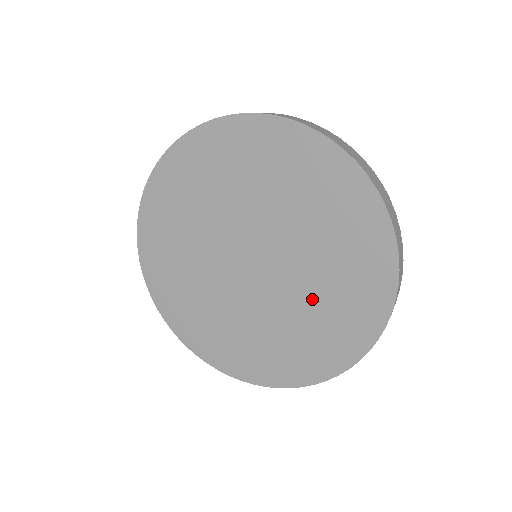
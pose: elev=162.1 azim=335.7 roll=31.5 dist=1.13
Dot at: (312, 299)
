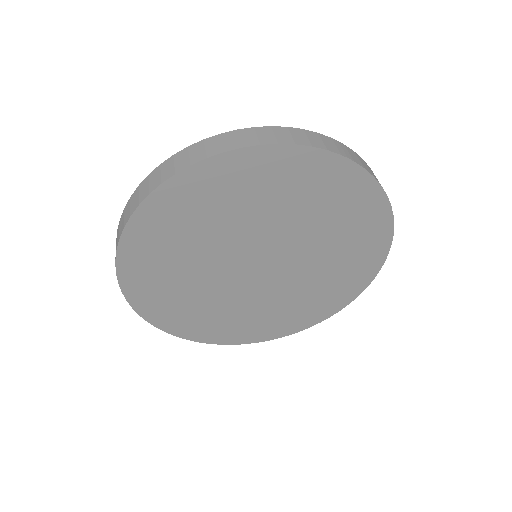
Dot at: (326, 255)
